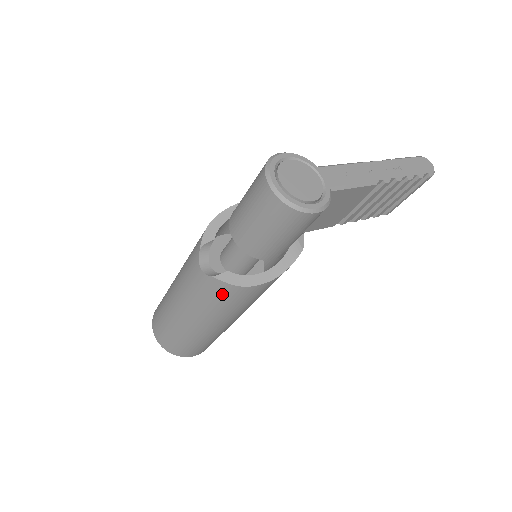
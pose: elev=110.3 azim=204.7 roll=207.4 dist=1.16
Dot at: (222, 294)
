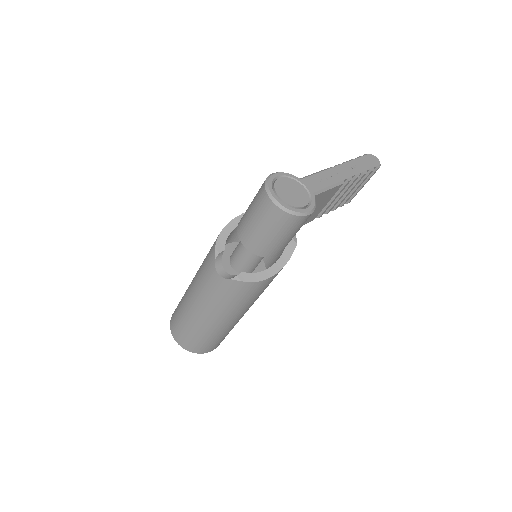
Dot at: (240, 291)
